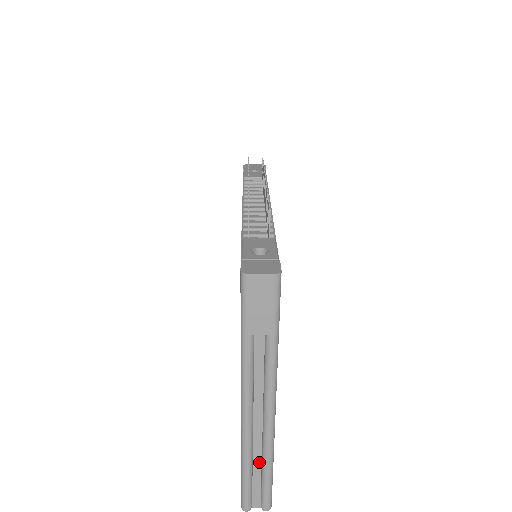
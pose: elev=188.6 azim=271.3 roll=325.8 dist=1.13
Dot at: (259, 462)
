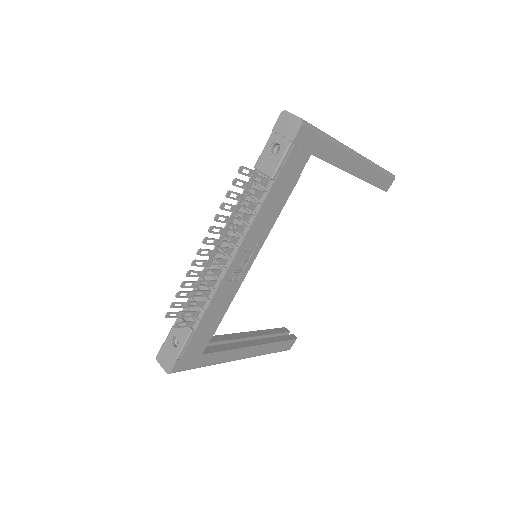
Dot at: occluded
